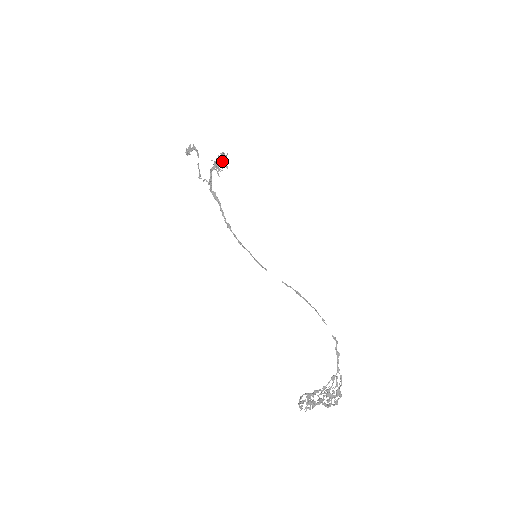
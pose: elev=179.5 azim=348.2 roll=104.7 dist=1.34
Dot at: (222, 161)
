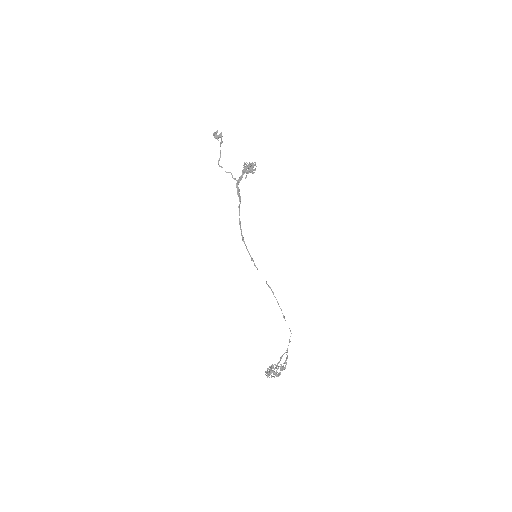
Dot at: (254, 169)
